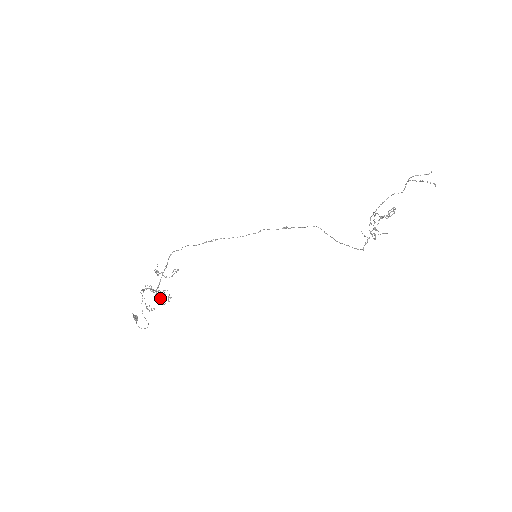
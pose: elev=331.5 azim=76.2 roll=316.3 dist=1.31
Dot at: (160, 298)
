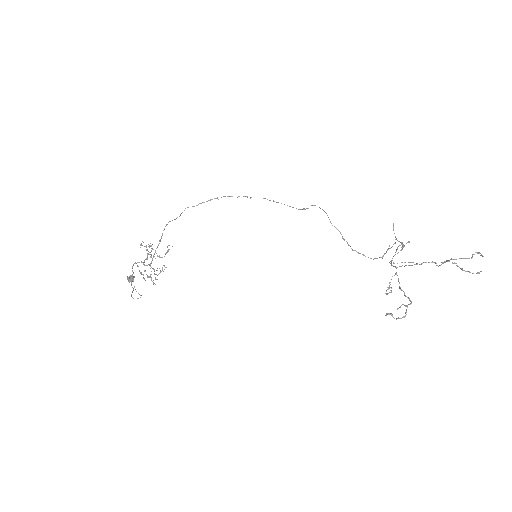
Dot at: occluded
